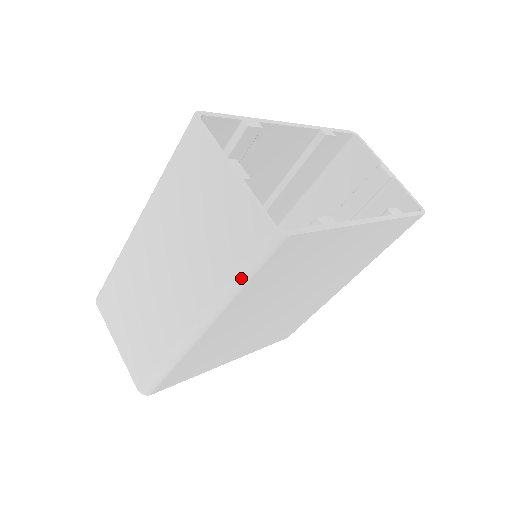
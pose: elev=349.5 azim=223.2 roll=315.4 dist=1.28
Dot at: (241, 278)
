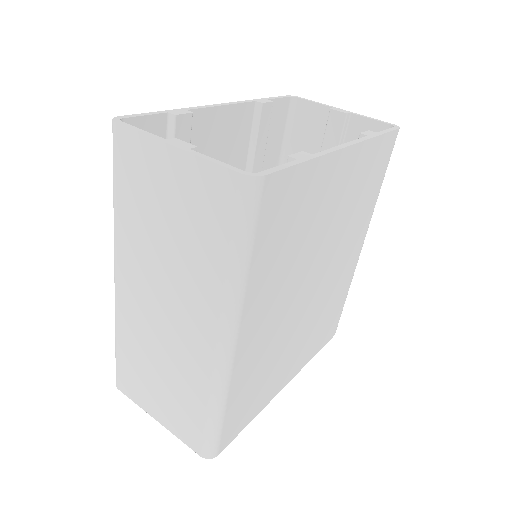
Dot at: (240, 255)
